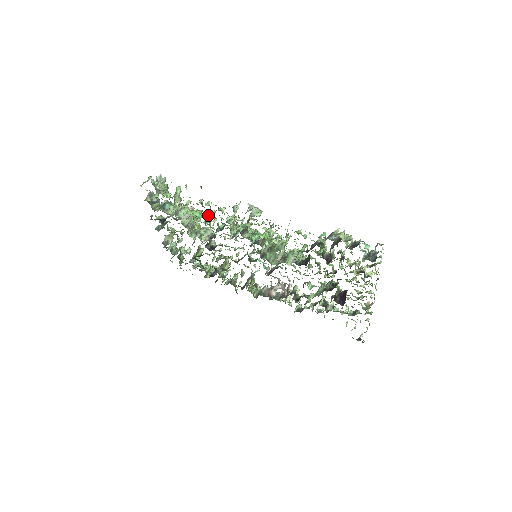
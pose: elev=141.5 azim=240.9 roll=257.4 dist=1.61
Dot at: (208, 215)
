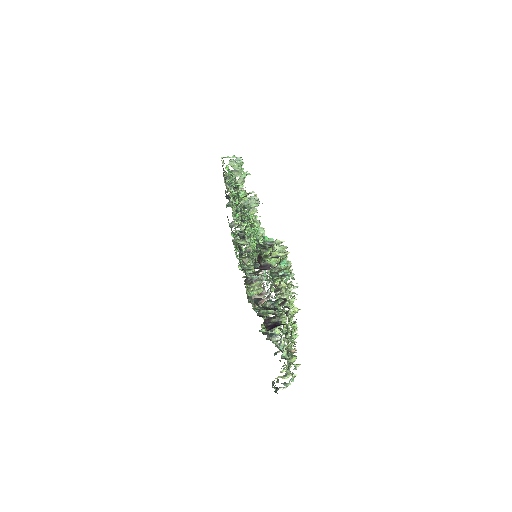
Dot at: occluded
